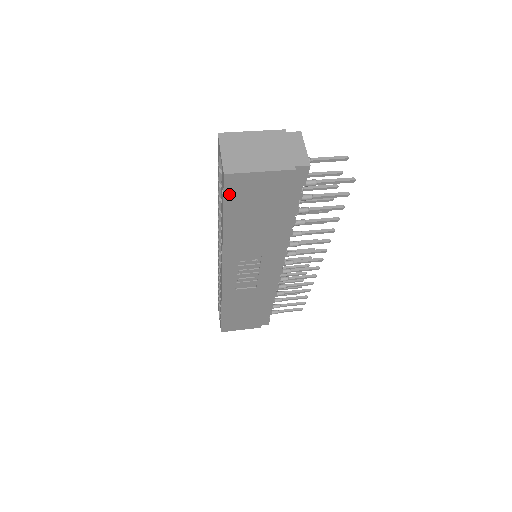
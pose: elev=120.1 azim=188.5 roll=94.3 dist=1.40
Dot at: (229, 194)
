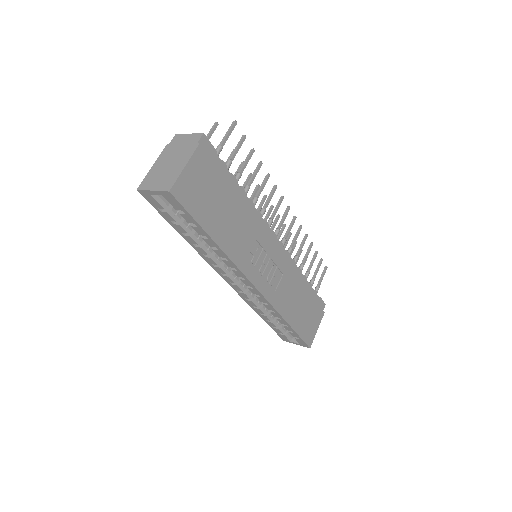
Dot at: (188, 206)
